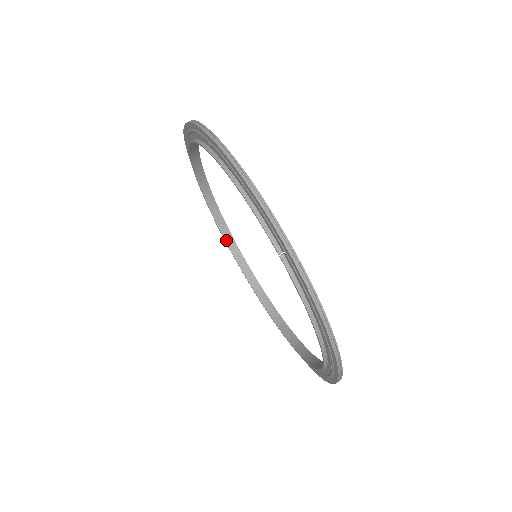
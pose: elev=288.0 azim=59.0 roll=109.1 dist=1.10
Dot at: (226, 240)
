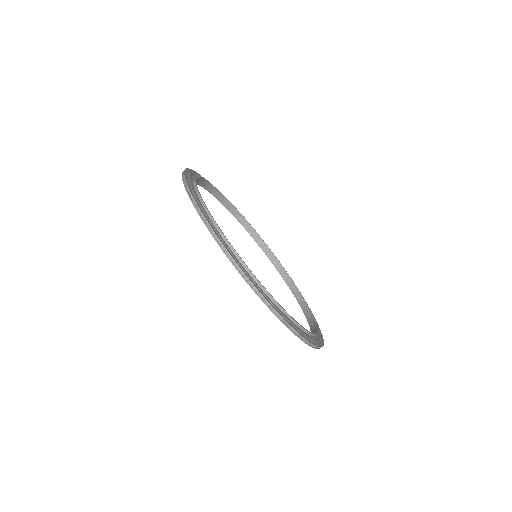
Dot at: occluded
